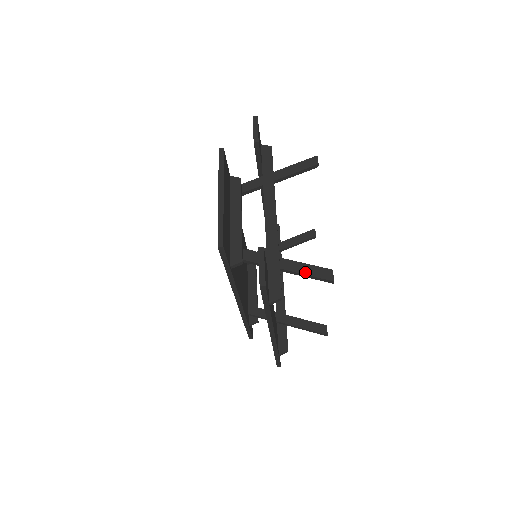
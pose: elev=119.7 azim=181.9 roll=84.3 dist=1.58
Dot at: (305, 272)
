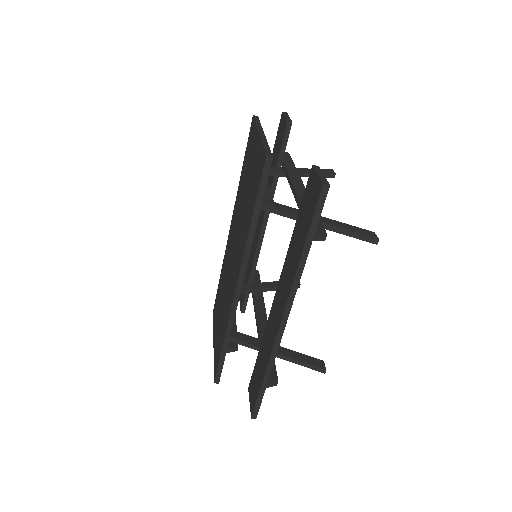
Dot at: (345, 228)
